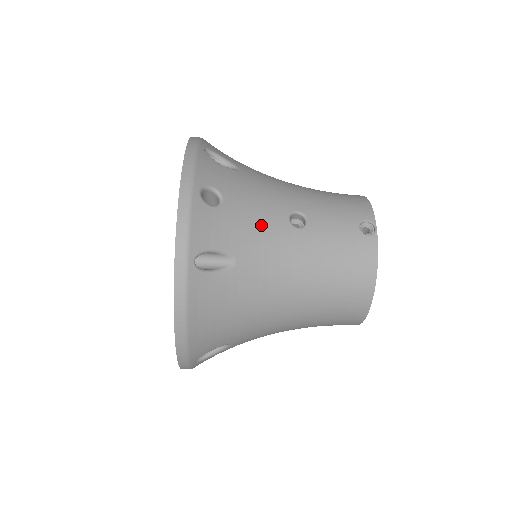
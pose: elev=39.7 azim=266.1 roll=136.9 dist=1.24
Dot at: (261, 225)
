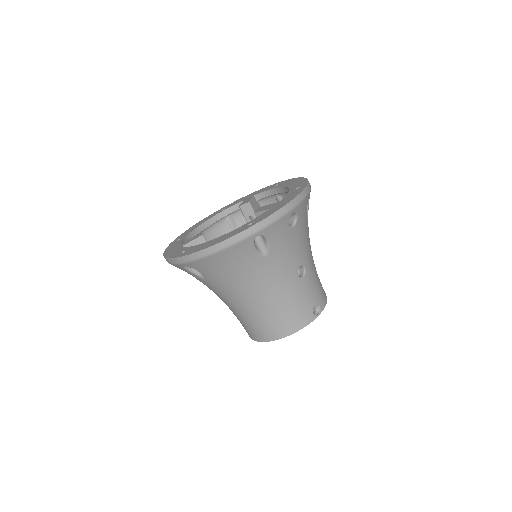
Dot at: (290, 255)
